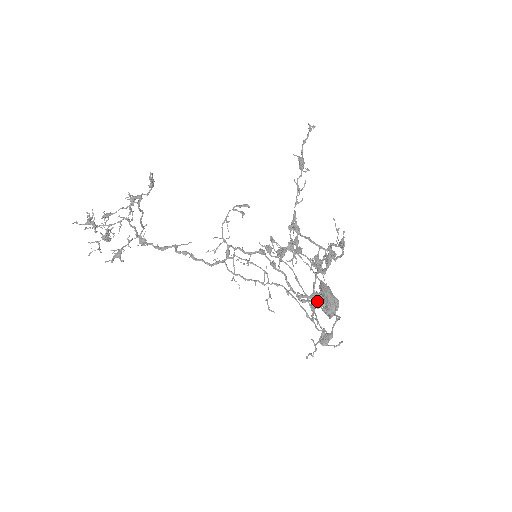
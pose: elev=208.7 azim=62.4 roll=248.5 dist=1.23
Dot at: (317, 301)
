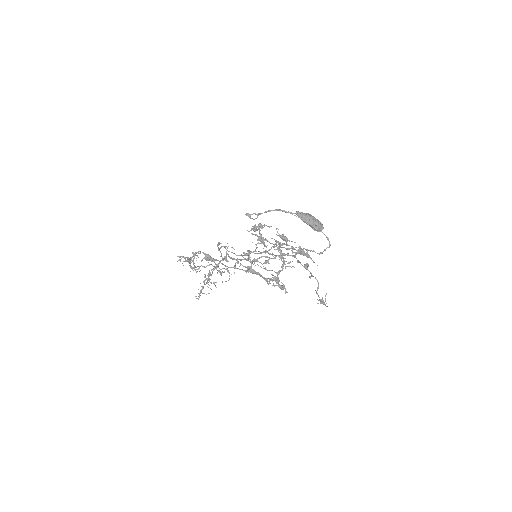
Dot at: (304, 253)
